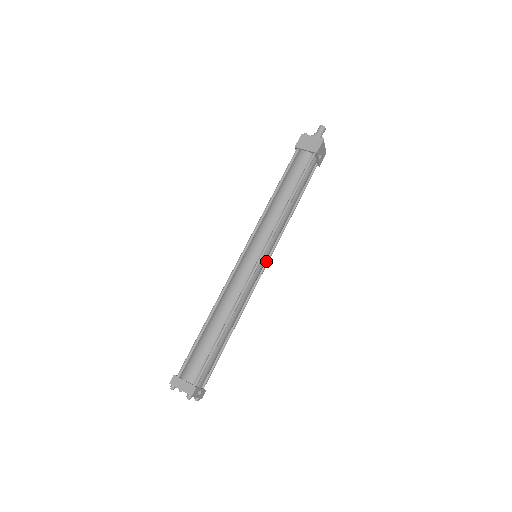
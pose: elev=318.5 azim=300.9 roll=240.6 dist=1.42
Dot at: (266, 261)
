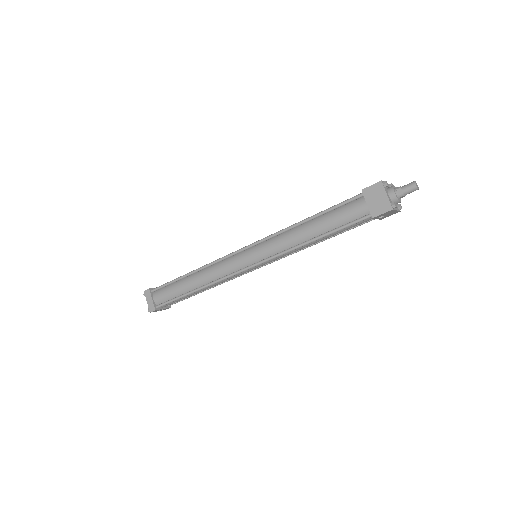
Dot at: occluded
